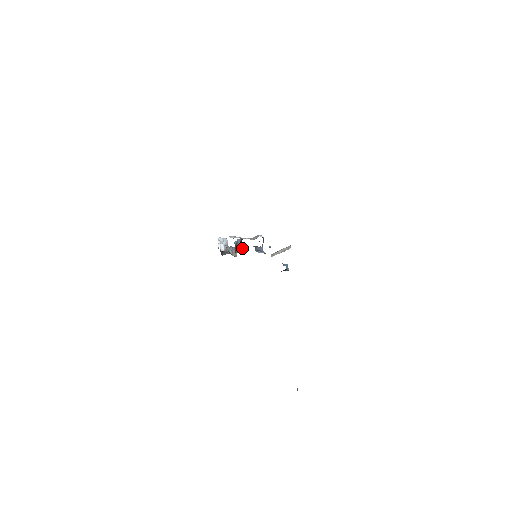
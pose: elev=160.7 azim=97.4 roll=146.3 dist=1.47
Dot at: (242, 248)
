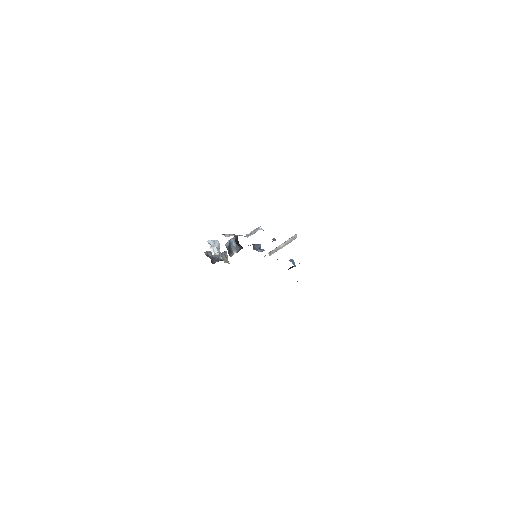
Dot at: (239, 248)
